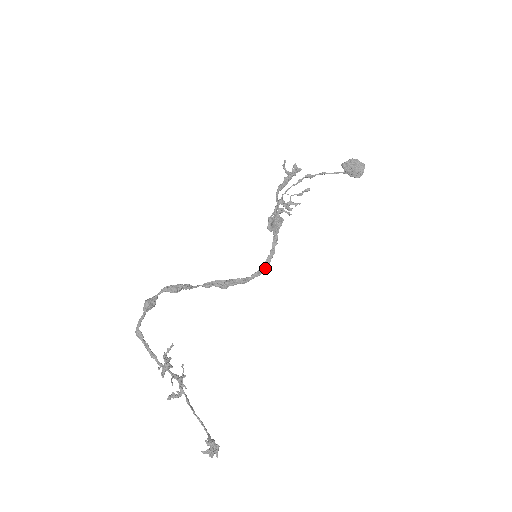
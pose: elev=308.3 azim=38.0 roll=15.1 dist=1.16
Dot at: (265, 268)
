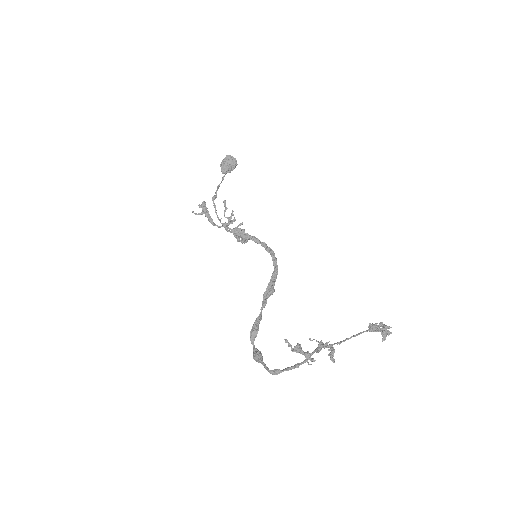
Dot at: (273, 254)
